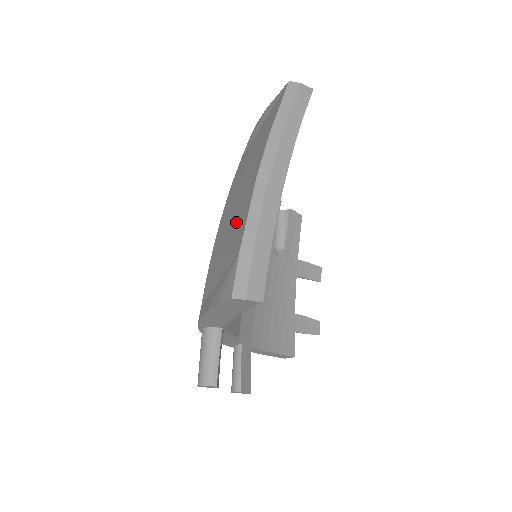
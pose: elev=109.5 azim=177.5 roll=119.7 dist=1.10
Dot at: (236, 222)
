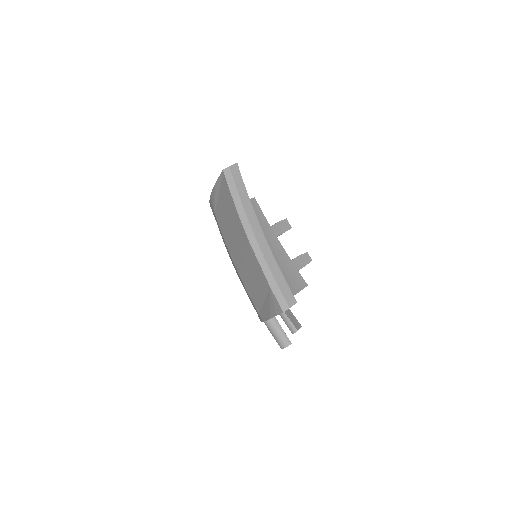
Dot at: (252, 268)
